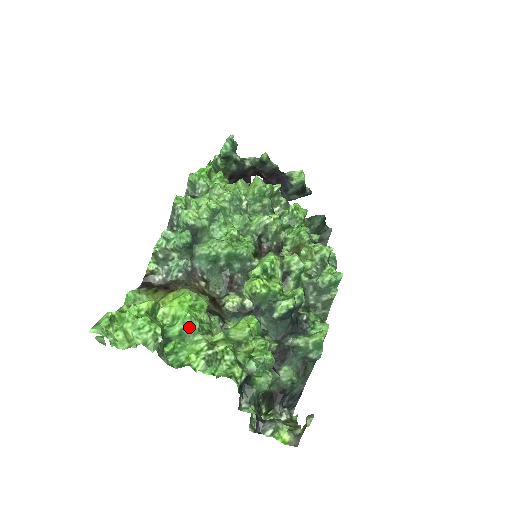
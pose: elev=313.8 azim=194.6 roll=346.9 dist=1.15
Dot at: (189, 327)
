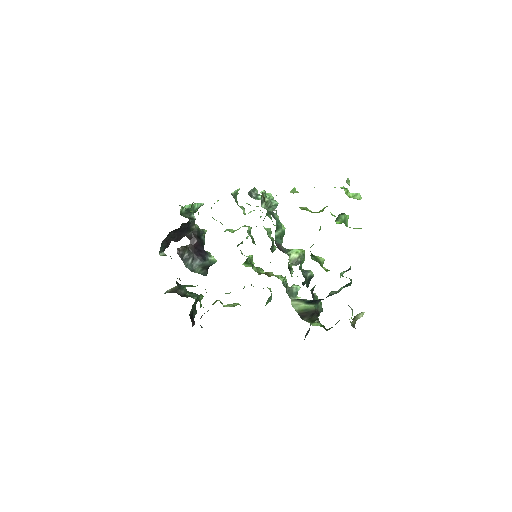
Dot at: (346, 221)
